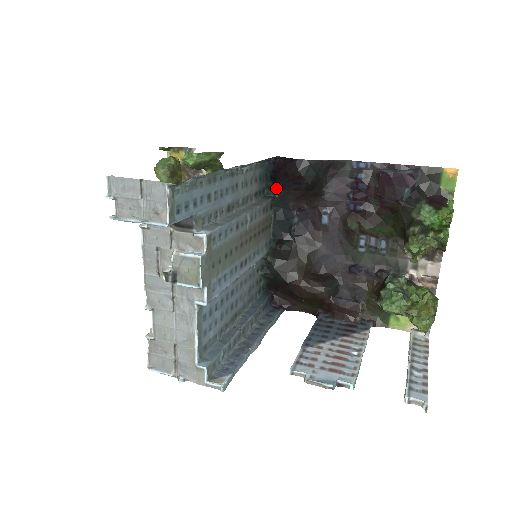
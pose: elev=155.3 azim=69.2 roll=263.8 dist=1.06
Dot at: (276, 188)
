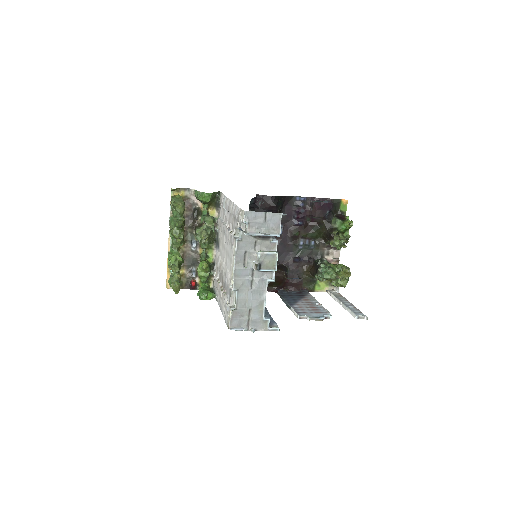
Dot at: occluded
